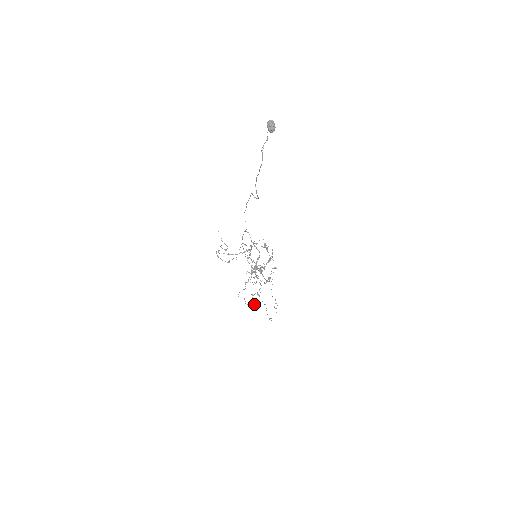
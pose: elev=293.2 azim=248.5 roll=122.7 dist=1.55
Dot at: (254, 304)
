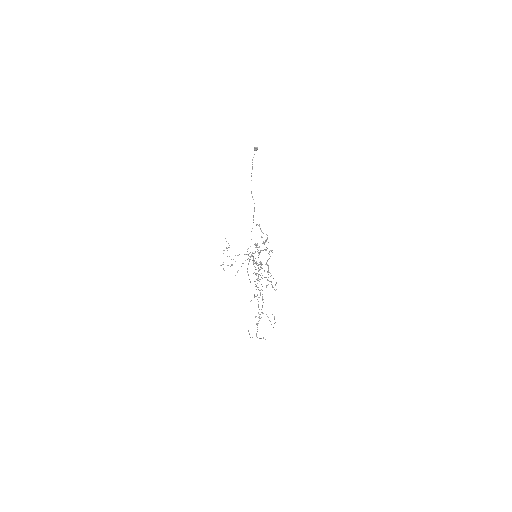
Dot at: (260, 338)
